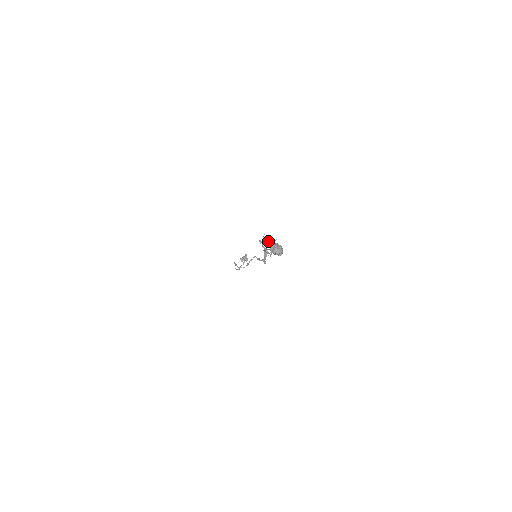
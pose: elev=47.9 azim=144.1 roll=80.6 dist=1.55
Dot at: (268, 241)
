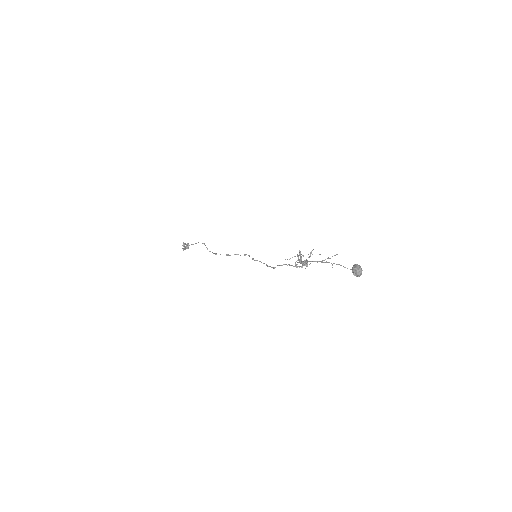
Dot at: occluded
